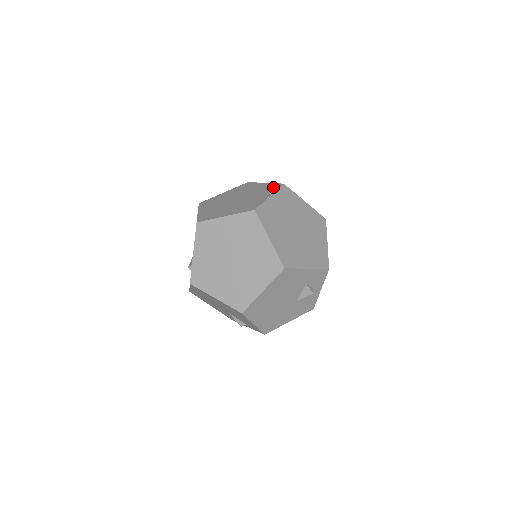
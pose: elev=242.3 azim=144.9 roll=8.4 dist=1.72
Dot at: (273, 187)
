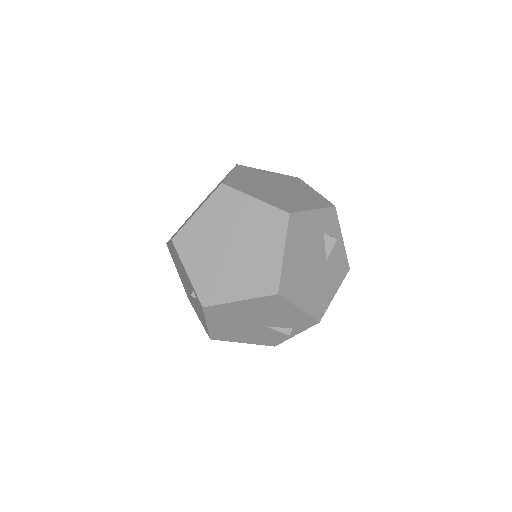
Dot at: (228, 173)
